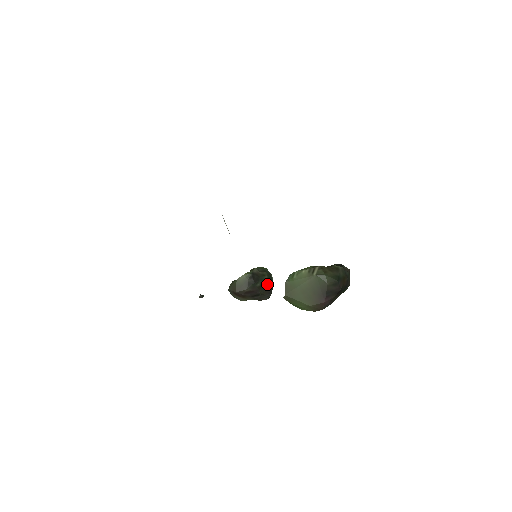
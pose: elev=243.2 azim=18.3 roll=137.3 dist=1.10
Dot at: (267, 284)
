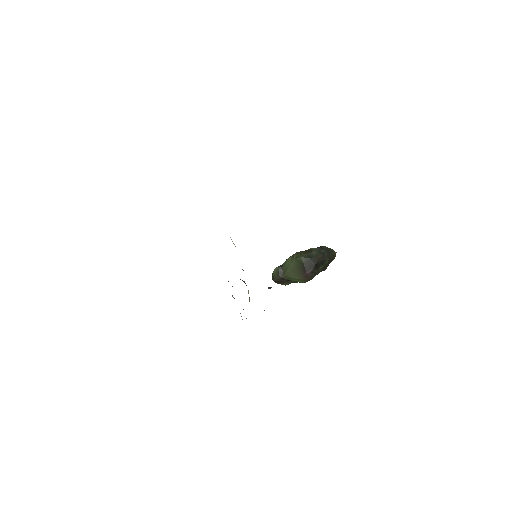
Dot at: occluded
